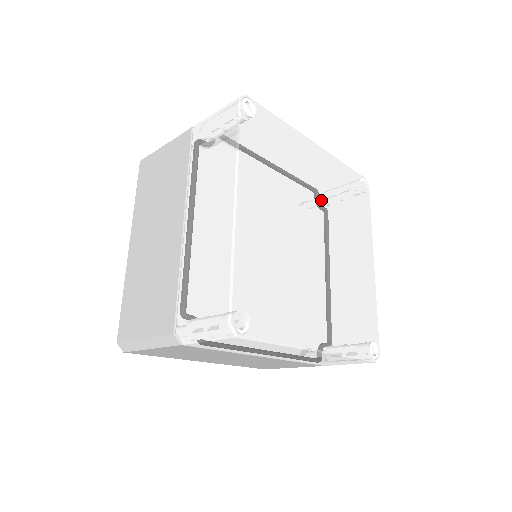
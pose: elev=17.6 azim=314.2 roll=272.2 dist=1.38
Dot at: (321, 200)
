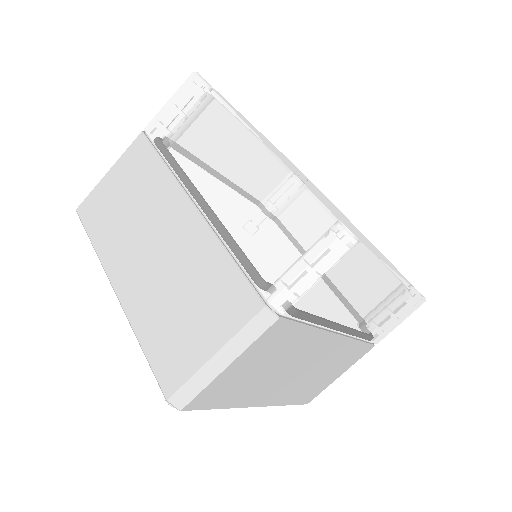
Dot at: occluded
